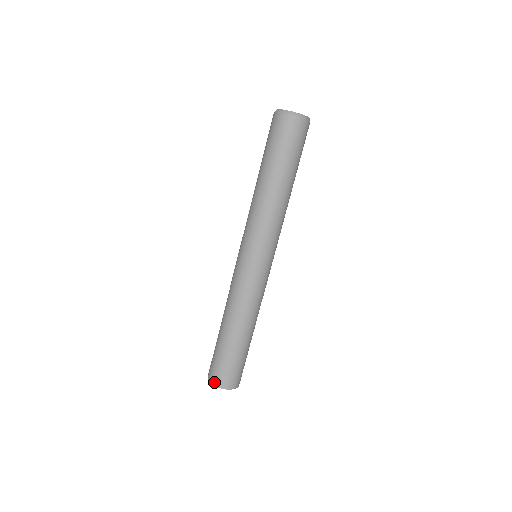
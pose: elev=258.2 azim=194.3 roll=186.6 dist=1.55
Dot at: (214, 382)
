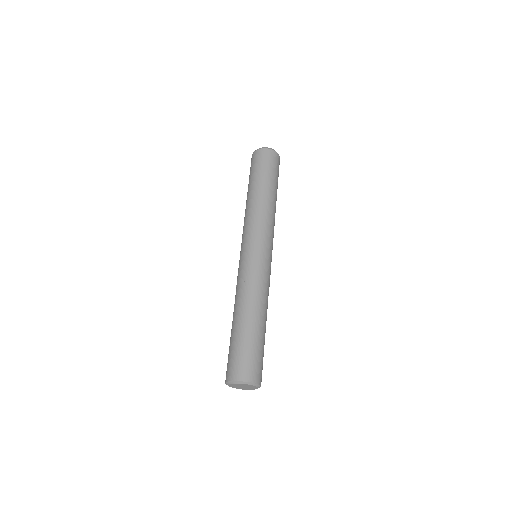
Dot at: (243, 377)
